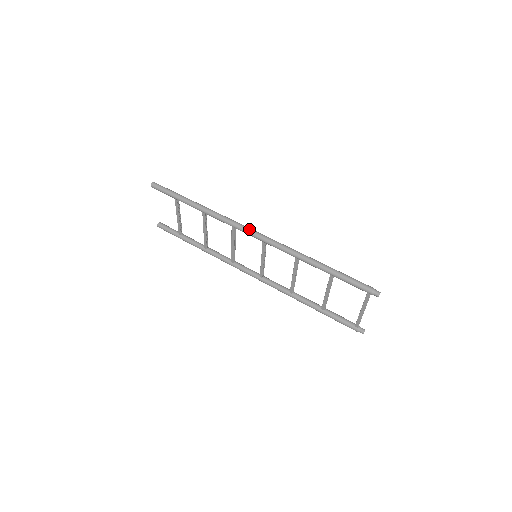
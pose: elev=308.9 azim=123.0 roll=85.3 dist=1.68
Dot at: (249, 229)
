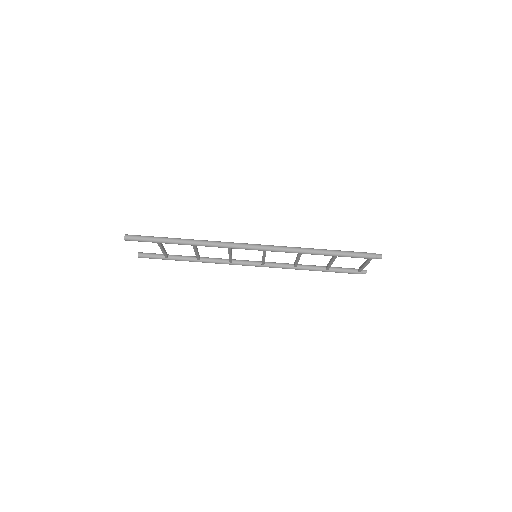
Dot at: (247, 246)
